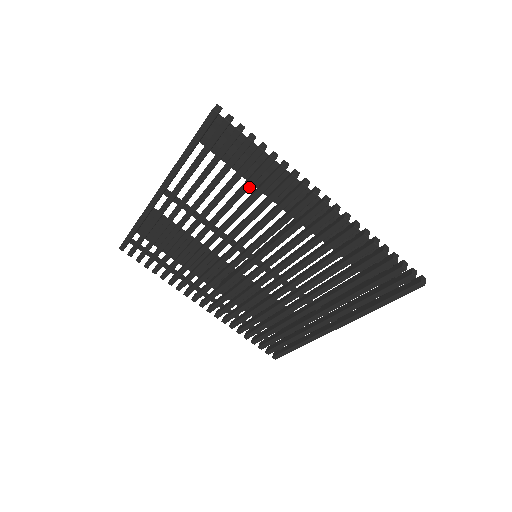
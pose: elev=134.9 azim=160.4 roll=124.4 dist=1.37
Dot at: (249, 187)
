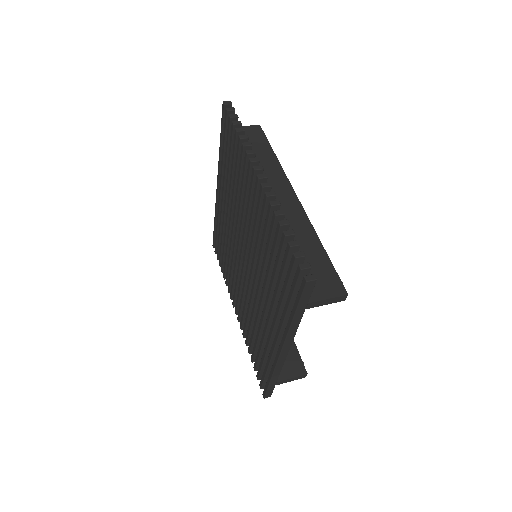
Dot at: (236, 169)
